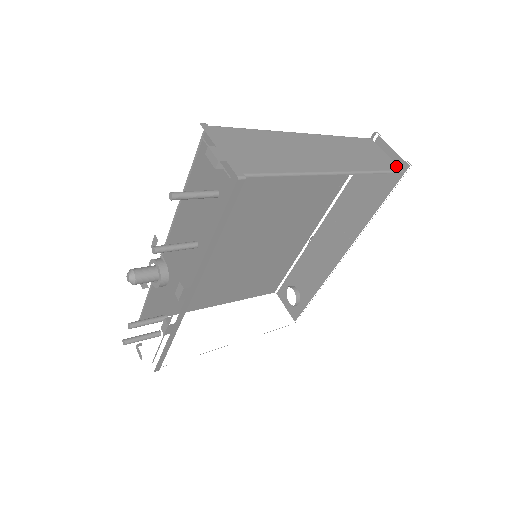
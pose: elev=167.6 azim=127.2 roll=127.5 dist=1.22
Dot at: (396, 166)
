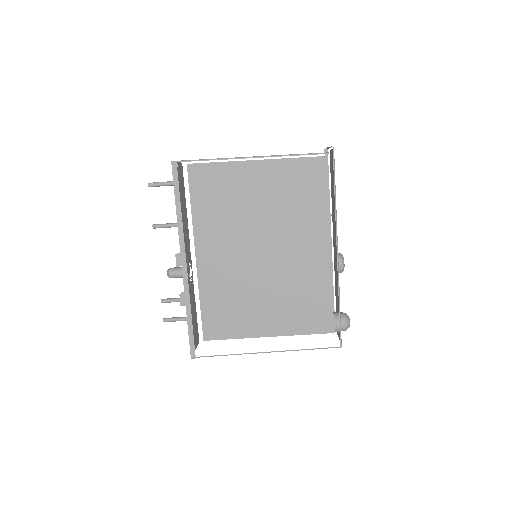
Dot at: (324, 153)
